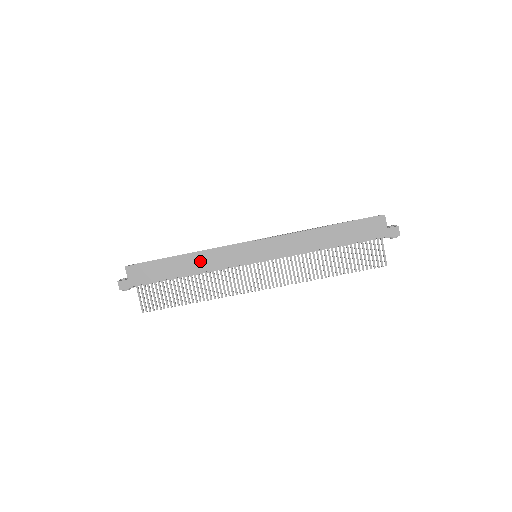
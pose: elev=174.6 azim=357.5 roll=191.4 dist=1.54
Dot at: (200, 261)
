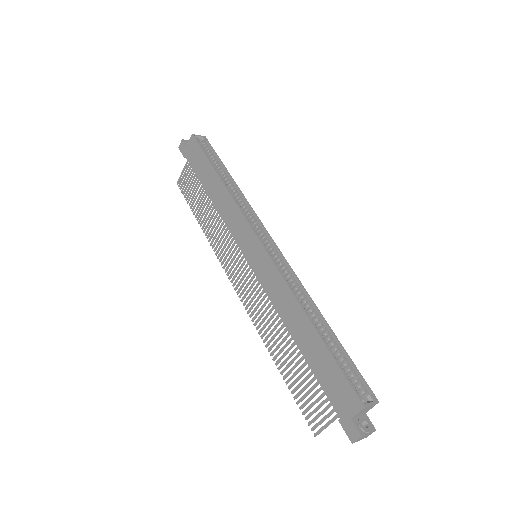
Dot at: (223, 200)
